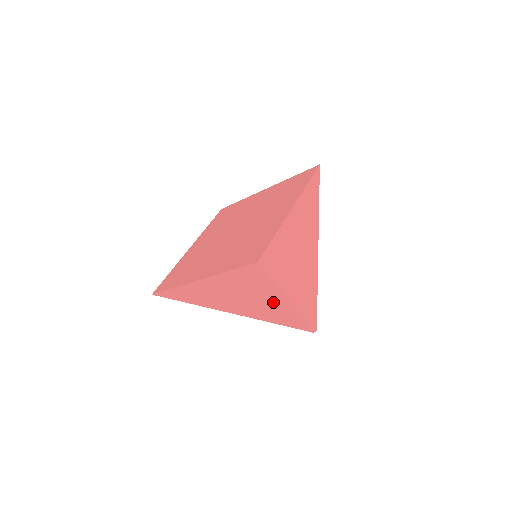
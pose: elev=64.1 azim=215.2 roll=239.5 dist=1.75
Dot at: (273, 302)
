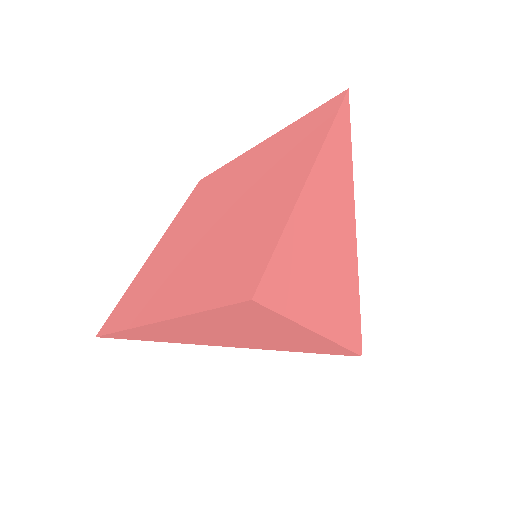
Dot at: (291, 336)
